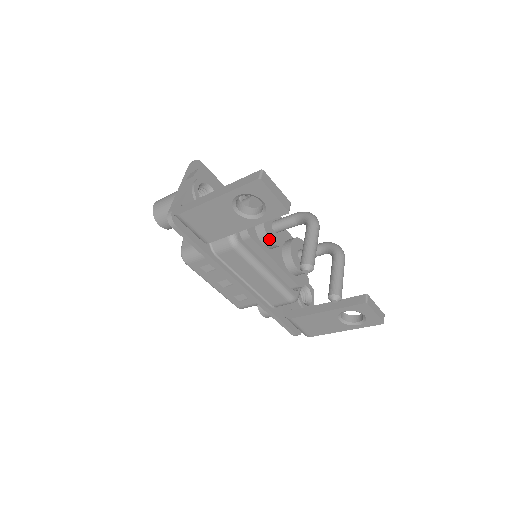
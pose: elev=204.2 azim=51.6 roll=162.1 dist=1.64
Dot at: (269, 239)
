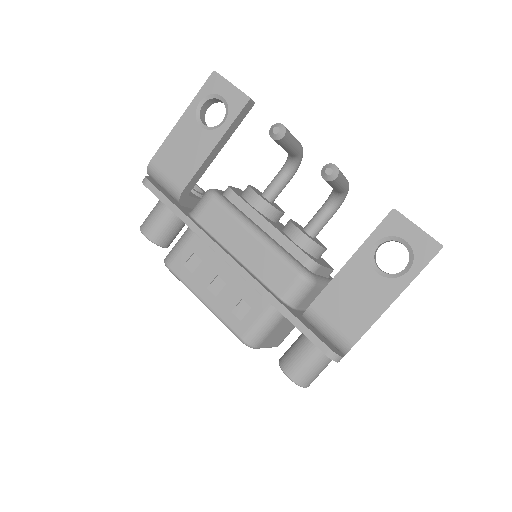
Dot at: (255, 193)
